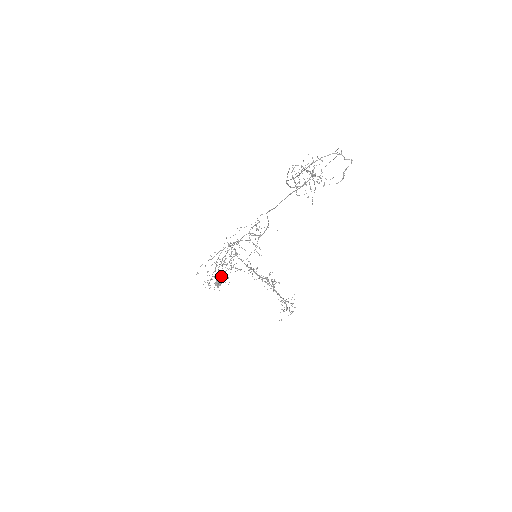
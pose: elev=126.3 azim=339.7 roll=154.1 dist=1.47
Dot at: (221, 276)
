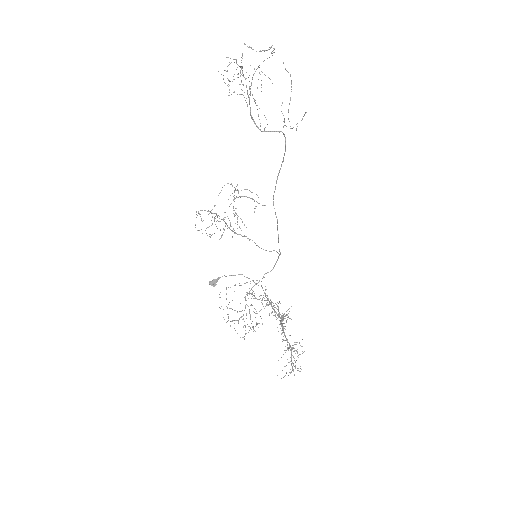
Dot at: (220, 277)
